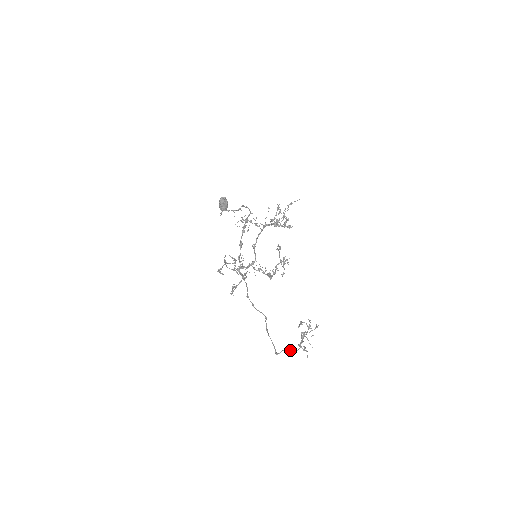
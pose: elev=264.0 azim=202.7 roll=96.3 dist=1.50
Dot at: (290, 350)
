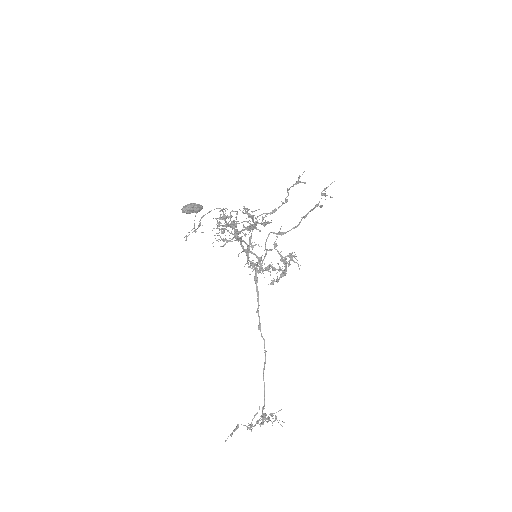
Dot at: occluded
